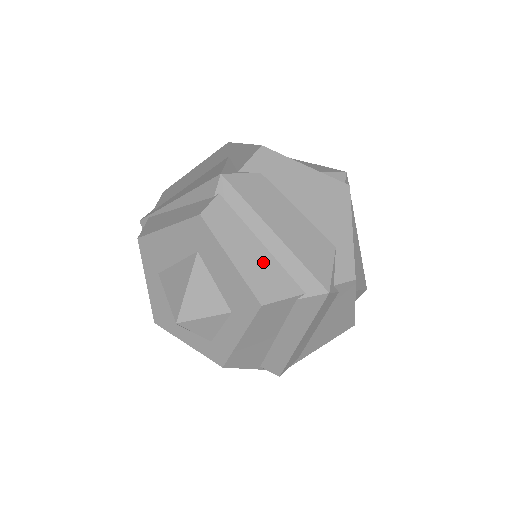
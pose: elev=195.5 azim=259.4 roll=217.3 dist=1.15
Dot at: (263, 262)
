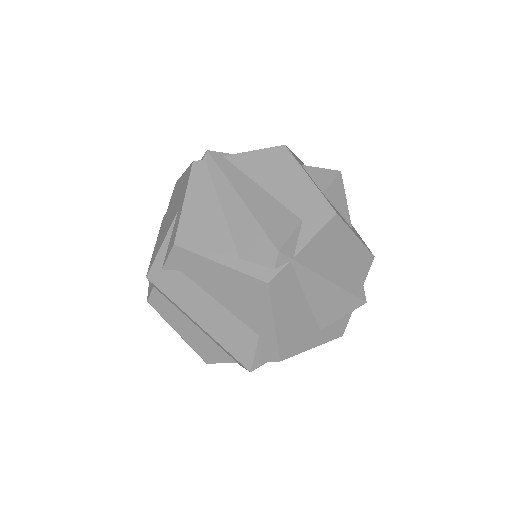
Dot at: (200, 338)
